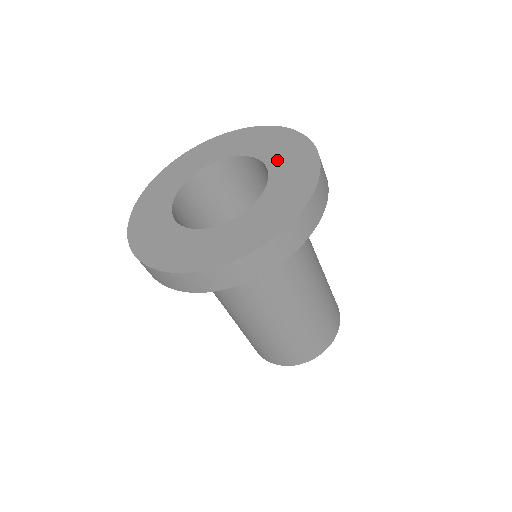
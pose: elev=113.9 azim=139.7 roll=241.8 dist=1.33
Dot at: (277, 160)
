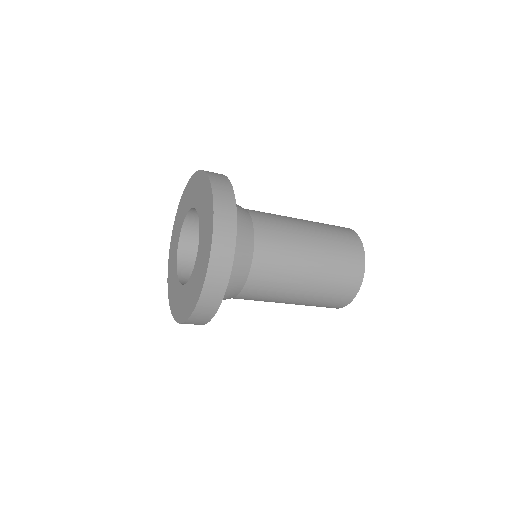
Dot at: (188, 204)
